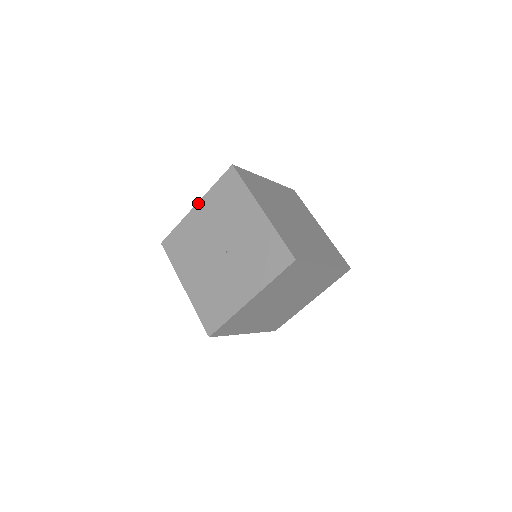
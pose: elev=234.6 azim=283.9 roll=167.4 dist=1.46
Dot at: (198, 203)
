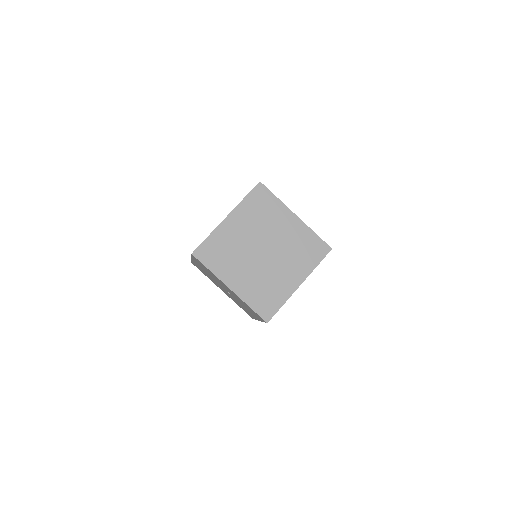
Dot at: occluded
